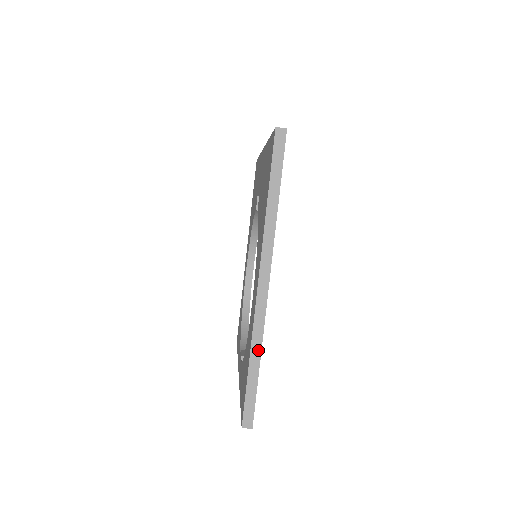
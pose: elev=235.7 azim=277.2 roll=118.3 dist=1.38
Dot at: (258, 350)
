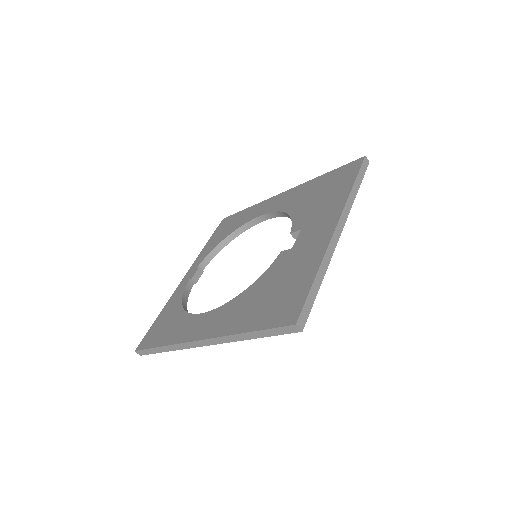
Dot at: (171, 349)
